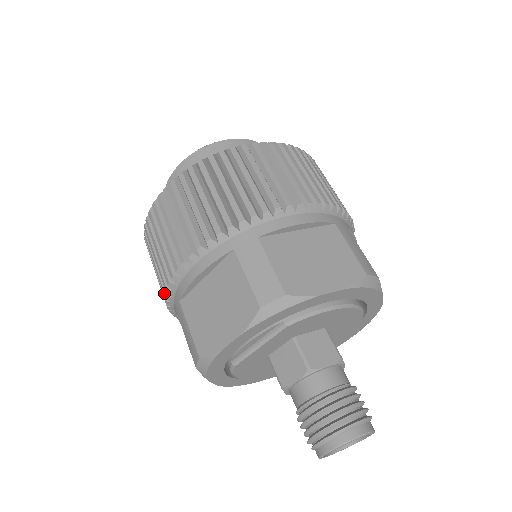
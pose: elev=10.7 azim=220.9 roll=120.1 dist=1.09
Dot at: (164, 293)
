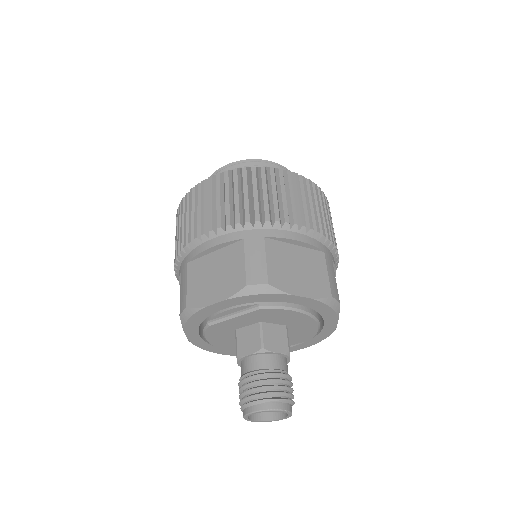
Dot at: (178, 253)
